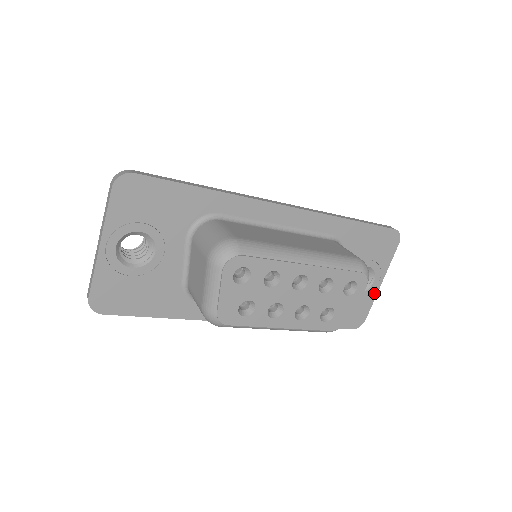
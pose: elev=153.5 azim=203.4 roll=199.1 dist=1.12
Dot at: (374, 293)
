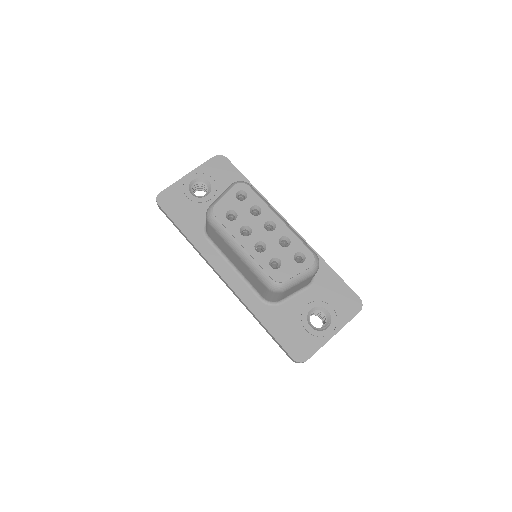
Dot at: (324, 340)
